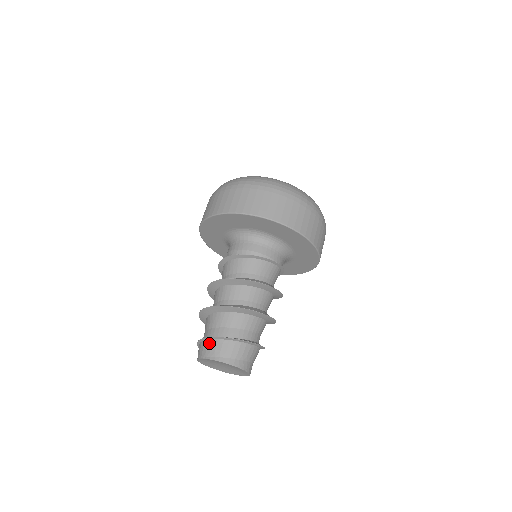
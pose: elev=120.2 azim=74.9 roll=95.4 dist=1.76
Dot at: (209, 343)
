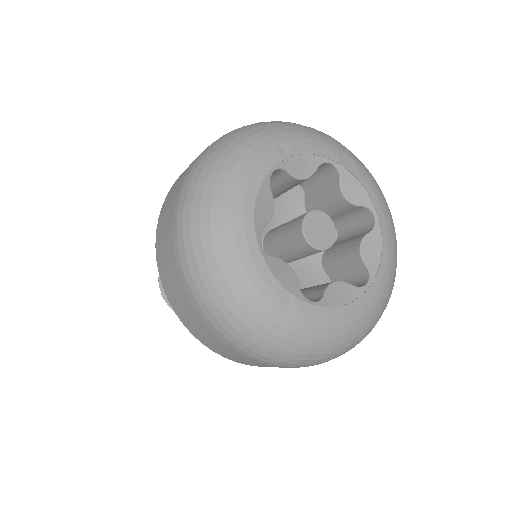
Dot at: (162, 287)
